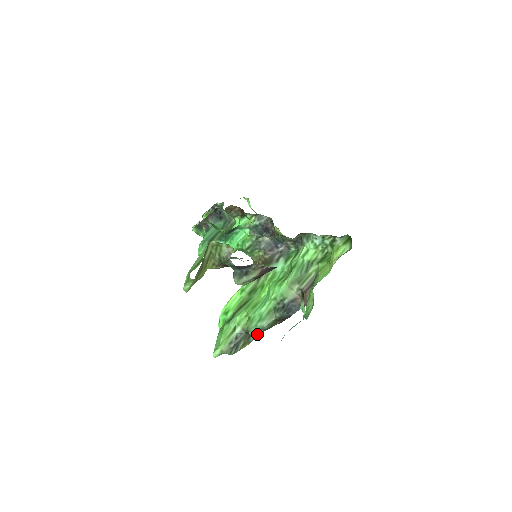
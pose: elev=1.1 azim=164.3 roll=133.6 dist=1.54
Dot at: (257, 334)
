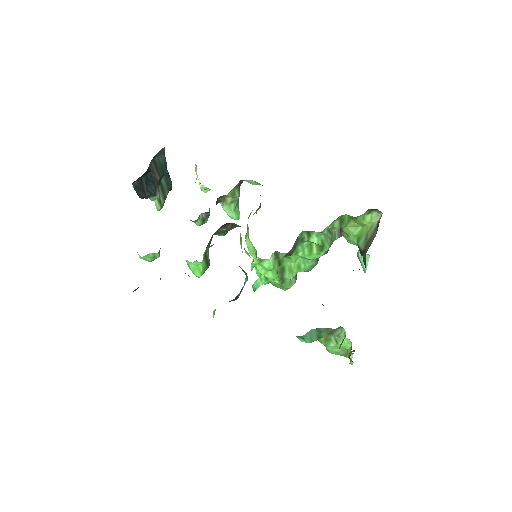
Dot at: occluded
